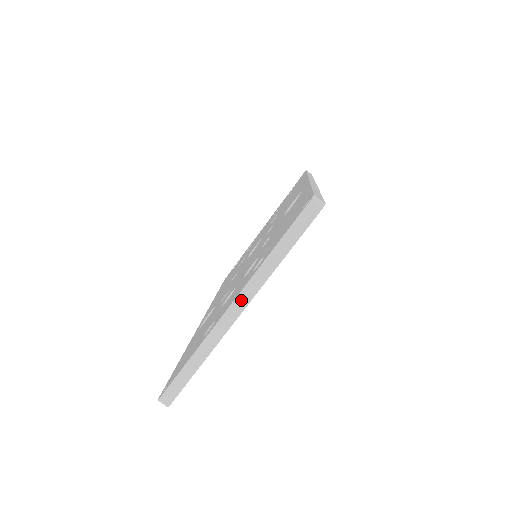
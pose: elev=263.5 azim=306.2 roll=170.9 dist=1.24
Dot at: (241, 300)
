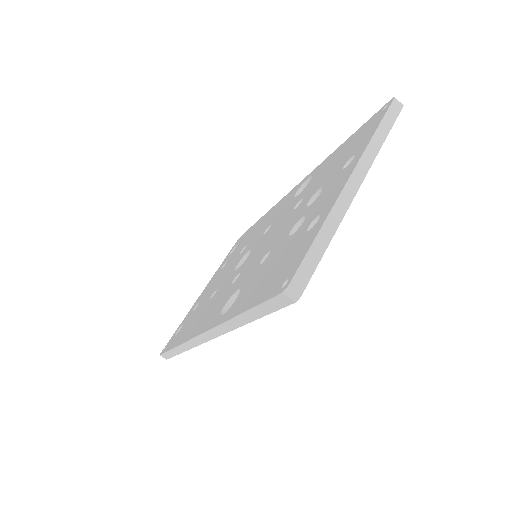
Dot at: (359, 172)
